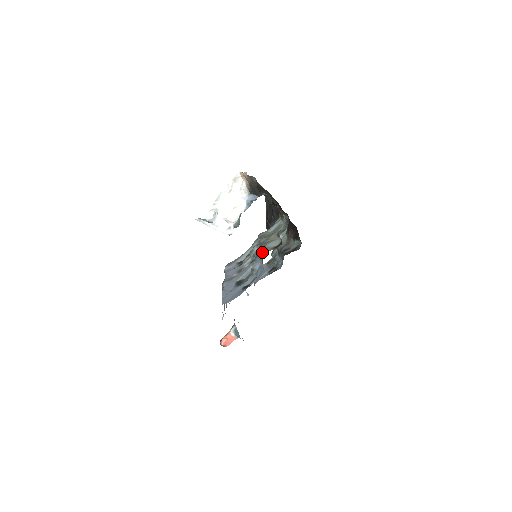
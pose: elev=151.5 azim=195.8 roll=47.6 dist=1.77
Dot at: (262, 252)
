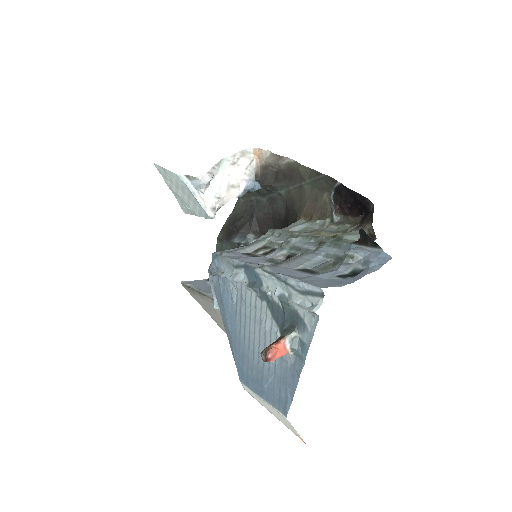
Dot at: (344, 242)
